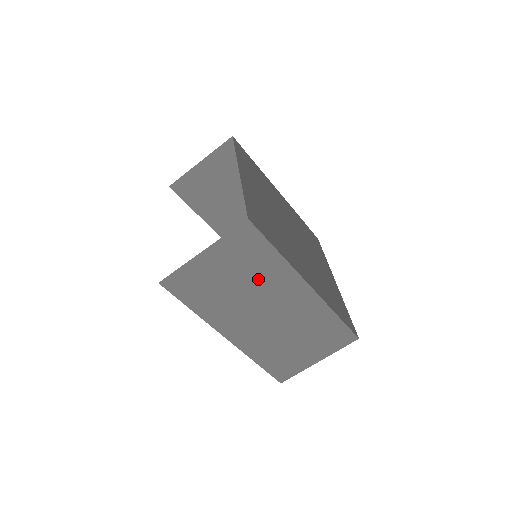
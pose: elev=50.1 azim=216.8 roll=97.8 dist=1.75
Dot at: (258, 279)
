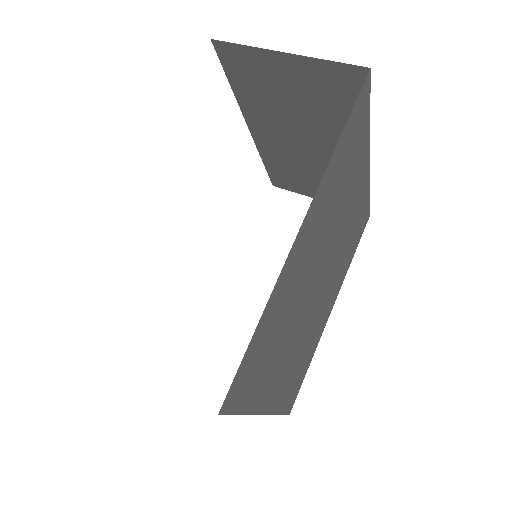
Dot at: occluded
